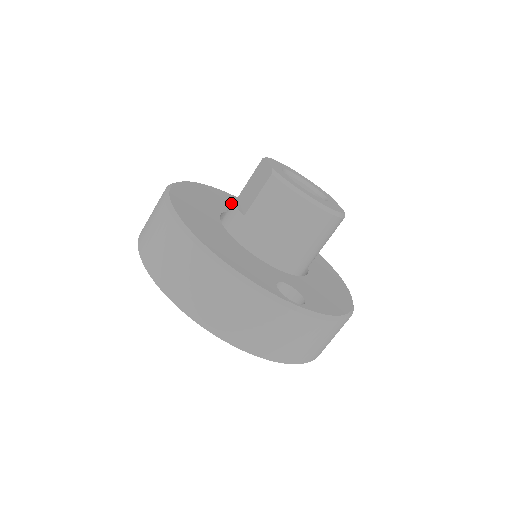
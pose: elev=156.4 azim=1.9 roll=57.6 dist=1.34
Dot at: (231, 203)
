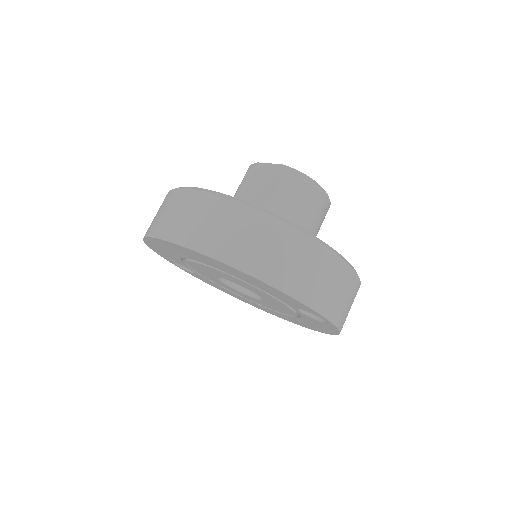
Dot at: occluded
